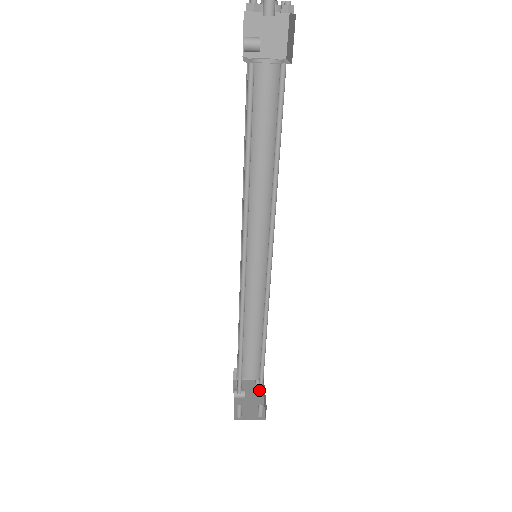
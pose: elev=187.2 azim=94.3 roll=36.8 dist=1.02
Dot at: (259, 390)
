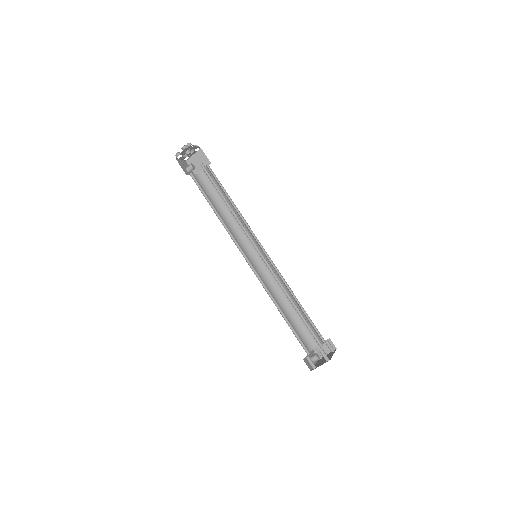
Dot at: (319, 344)
